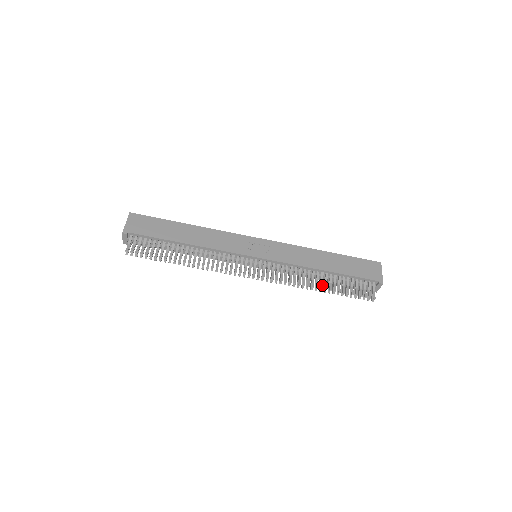
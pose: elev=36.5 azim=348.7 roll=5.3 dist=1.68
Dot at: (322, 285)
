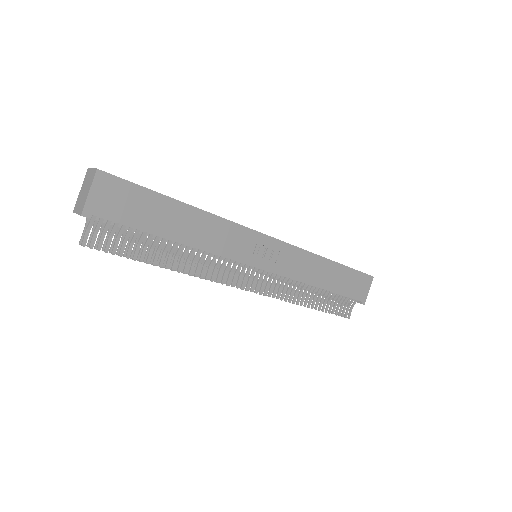
Dot at: (310, 302)
